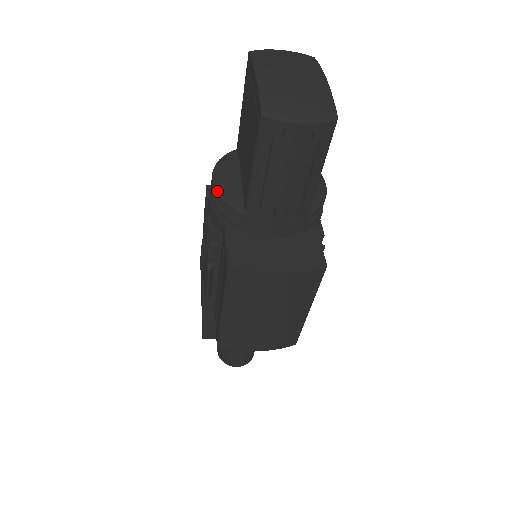
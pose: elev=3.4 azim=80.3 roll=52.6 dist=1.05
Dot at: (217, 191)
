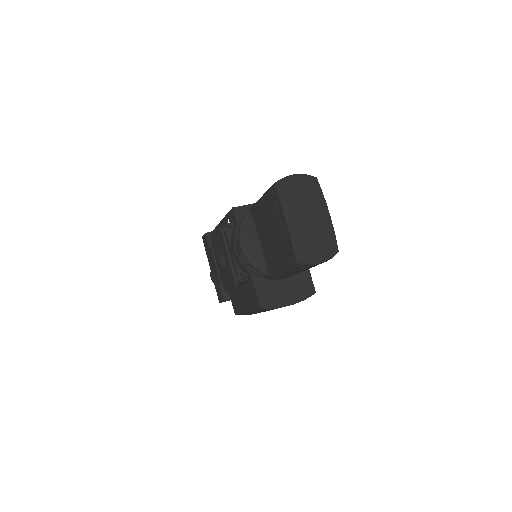
Dot at: (247, 259)
